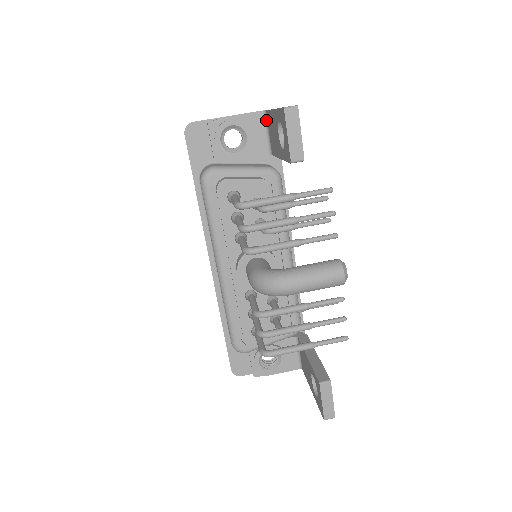
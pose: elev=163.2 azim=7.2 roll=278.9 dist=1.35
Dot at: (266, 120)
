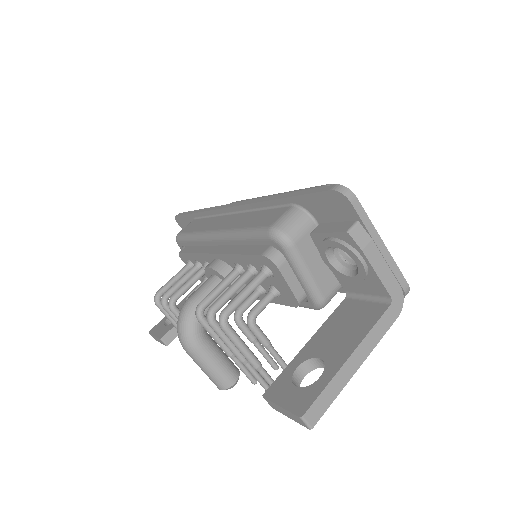
Dot at: (381, 300)
